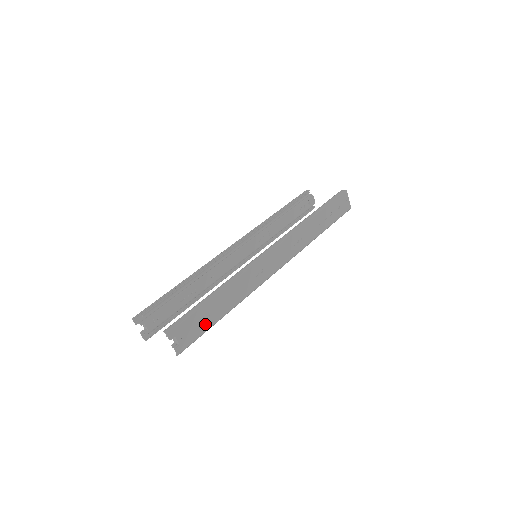
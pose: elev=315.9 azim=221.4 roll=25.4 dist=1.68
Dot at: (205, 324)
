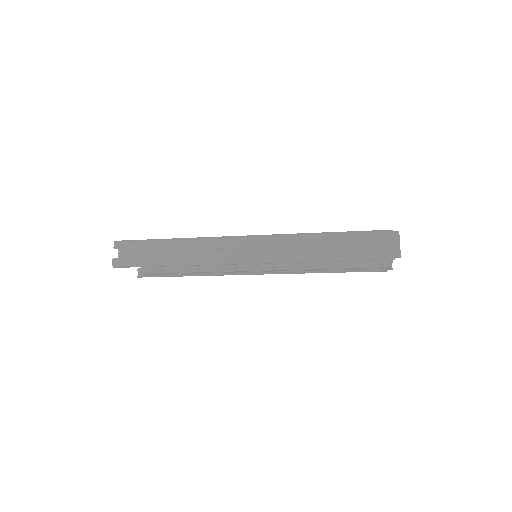
Dot at: (147, 257)
